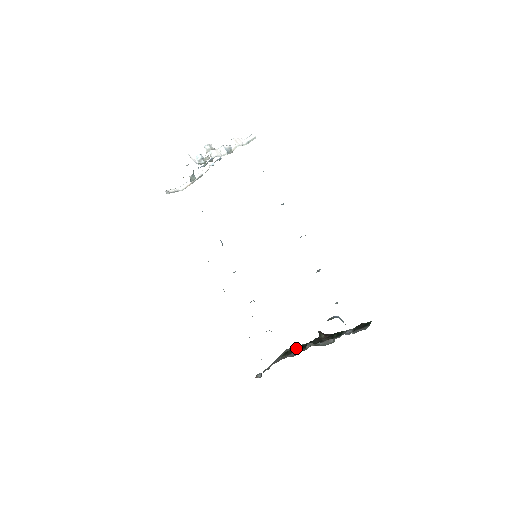
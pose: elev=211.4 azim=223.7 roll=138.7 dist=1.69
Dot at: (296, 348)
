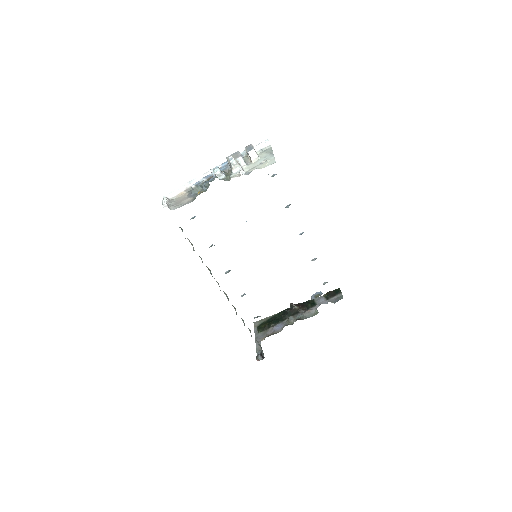
Dot at: (272, 322)
